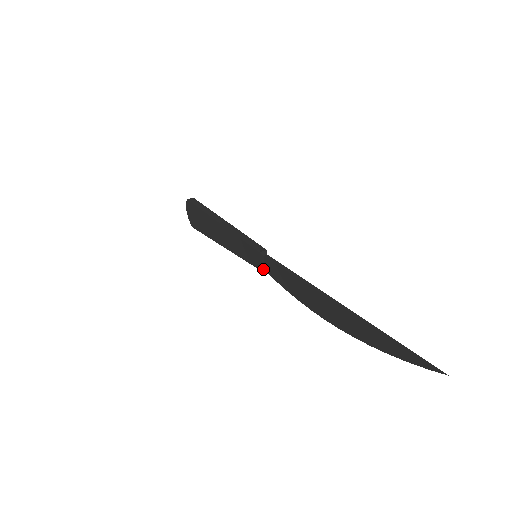
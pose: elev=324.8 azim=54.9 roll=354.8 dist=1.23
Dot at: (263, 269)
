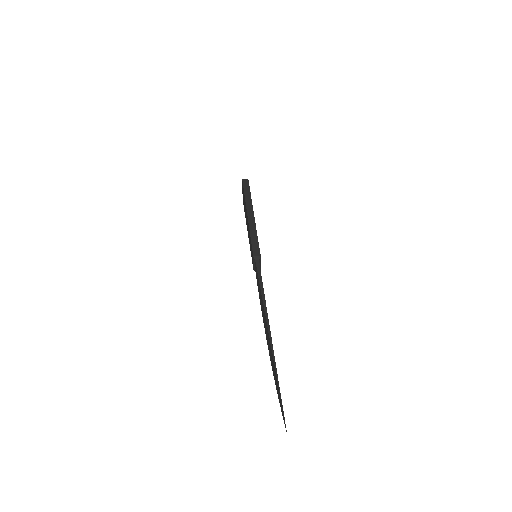
Dot at: (255, 270)
